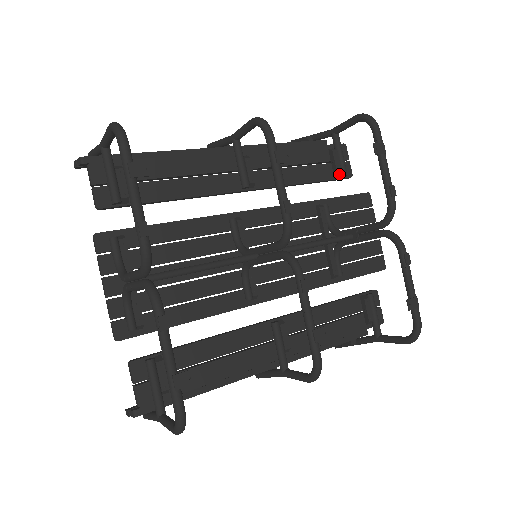
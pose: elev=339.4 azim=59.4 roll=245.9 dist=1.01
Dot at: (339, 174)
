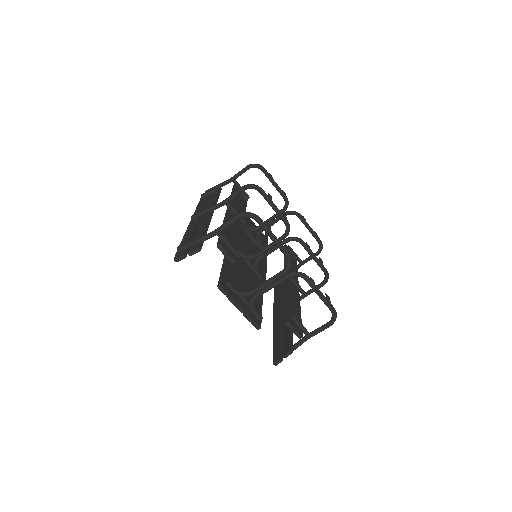
Dot at: (247, 199)
